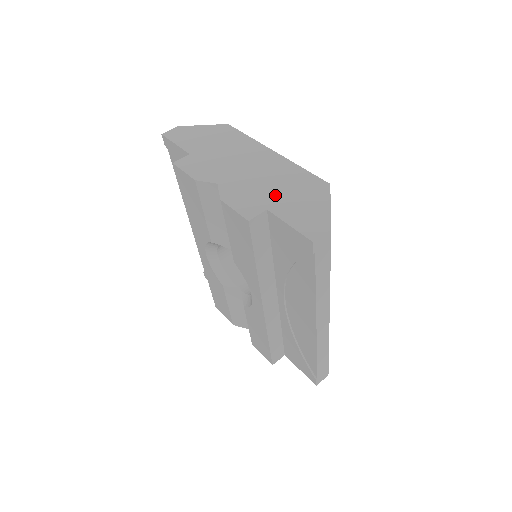
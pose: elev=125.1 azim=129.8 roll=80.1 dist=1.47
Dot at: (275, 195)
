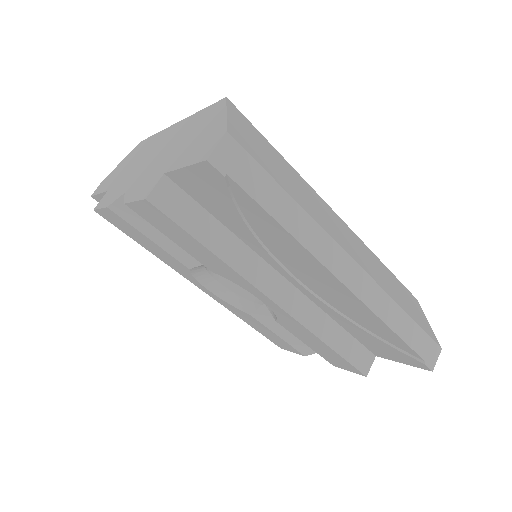
Dot at: (173, 155)
